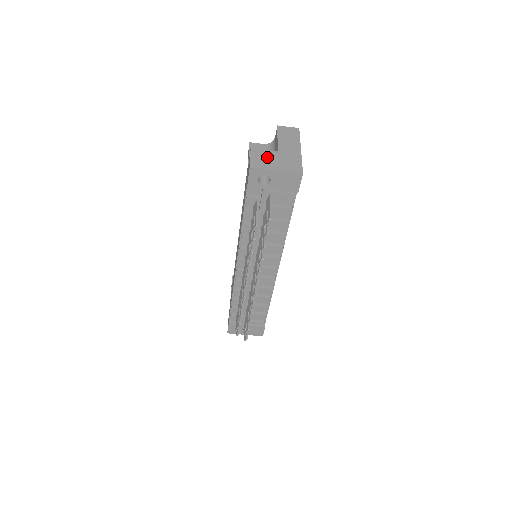
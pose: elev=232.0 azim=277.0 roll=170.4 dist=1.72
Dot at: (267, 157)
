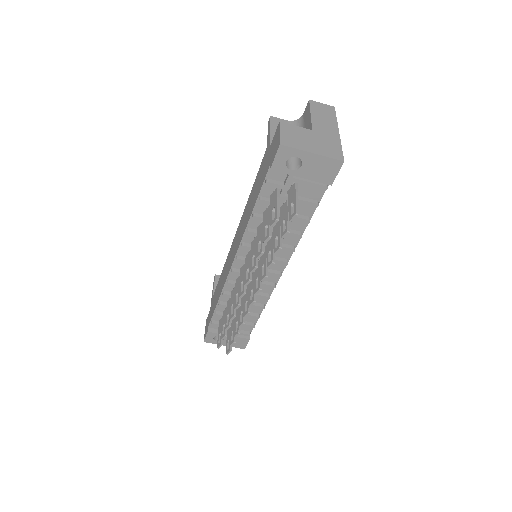
Dot at: (300, 135)
